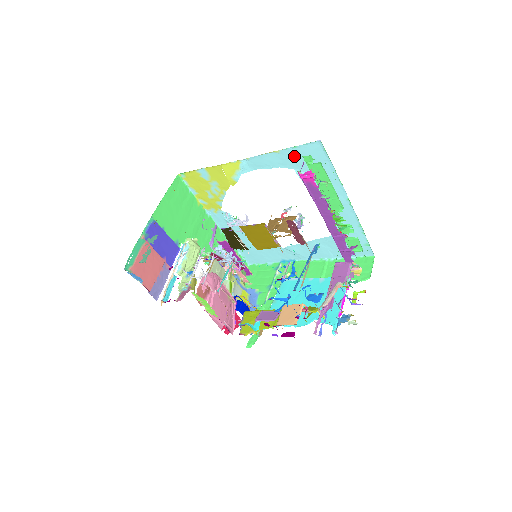
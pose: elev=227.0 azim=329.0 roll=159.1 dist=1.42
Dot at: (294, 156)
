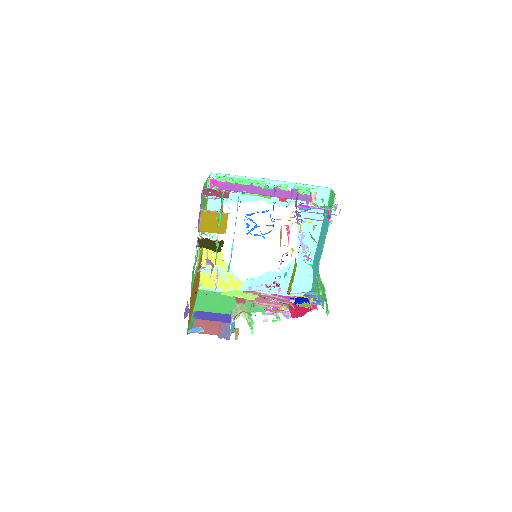
Dot at: occluded
